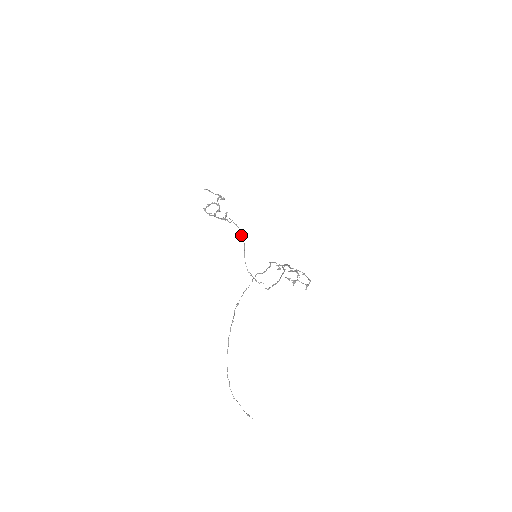
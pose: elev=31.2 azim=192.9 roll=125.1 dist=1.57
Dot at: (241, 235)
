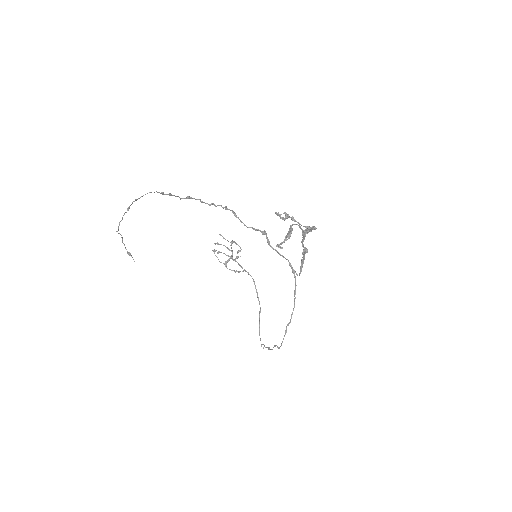
Dot at: (256, 291)
